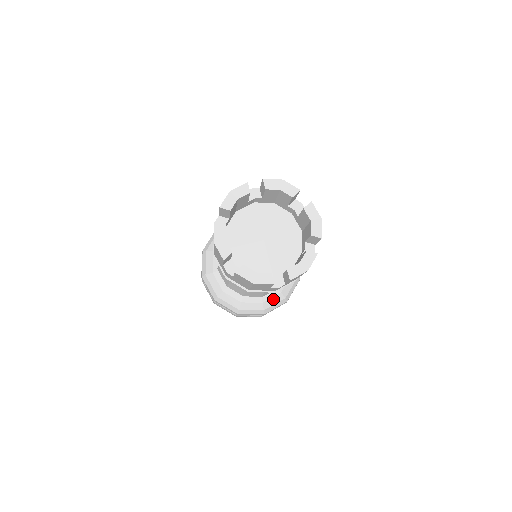
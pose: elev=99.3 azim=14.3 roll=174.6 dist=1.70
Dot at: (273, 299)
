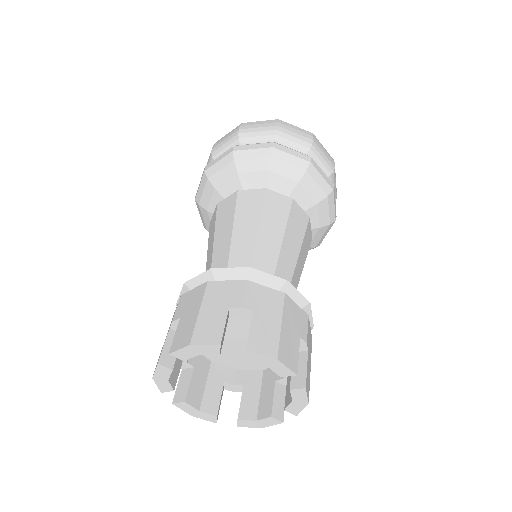
Dot at: occluded
